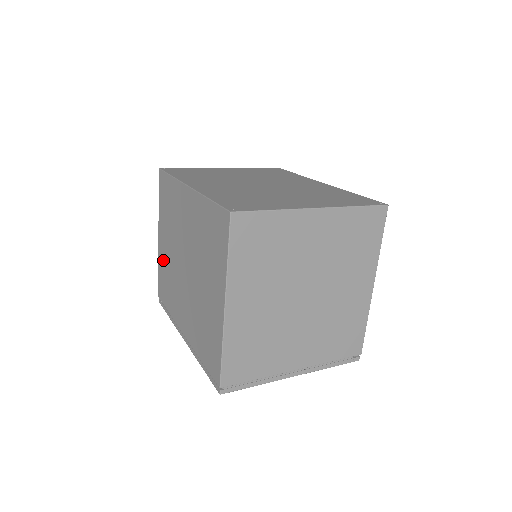
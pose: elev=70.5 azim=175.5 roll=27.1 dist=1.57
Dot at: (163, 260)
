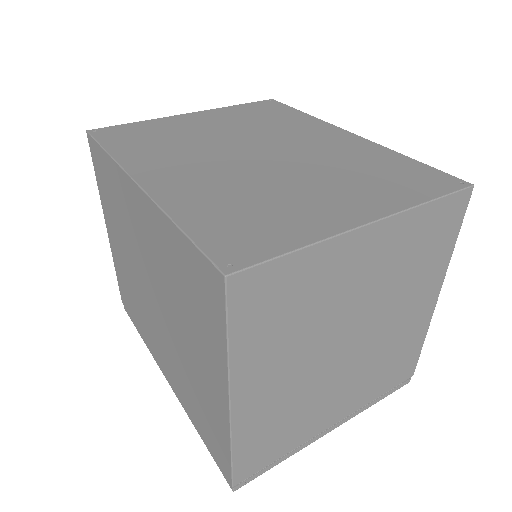
Dot at: (119, 265)
